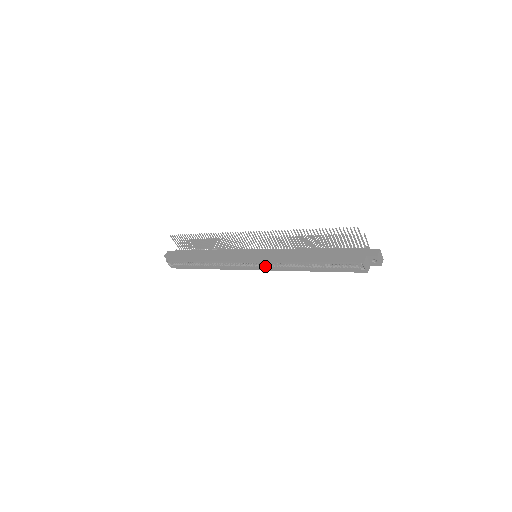
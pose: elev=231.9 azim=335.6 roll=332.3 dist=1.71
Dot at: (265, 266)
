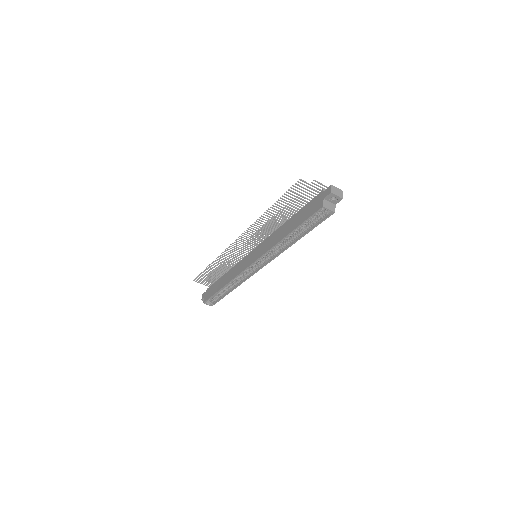
Dot at: (265, 260)
